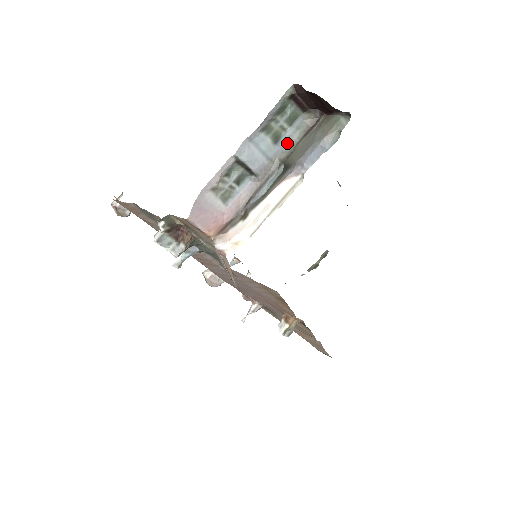
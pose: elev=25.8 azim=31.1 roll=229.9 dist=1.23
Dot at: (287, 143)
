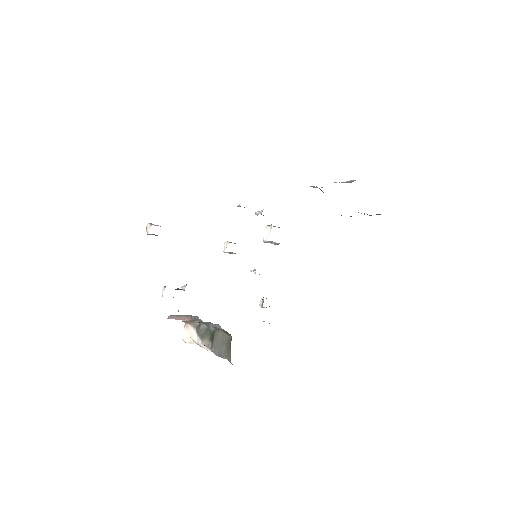
Dot at: occluded
